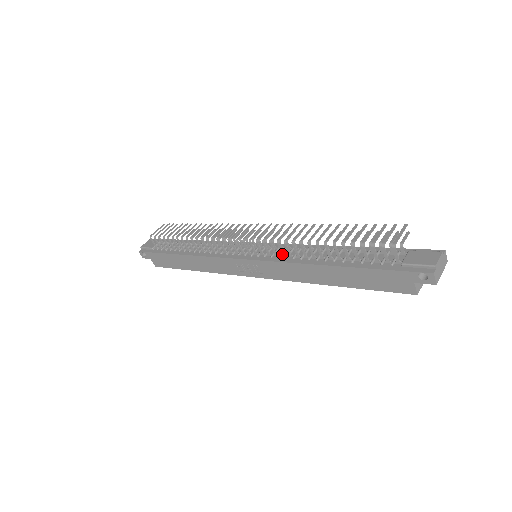
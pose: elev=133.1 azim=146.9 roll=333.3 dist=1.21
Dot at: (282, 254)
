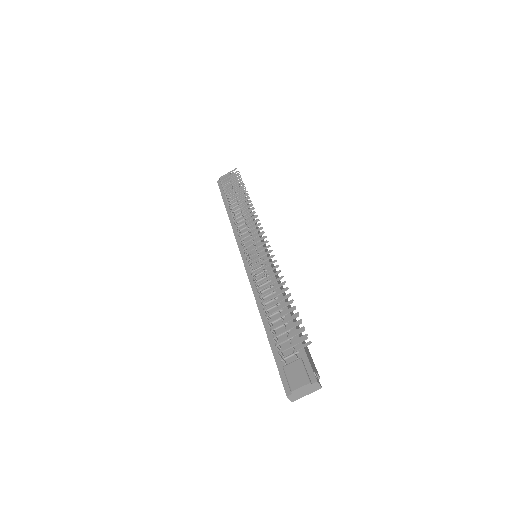
Dot at: occluded
